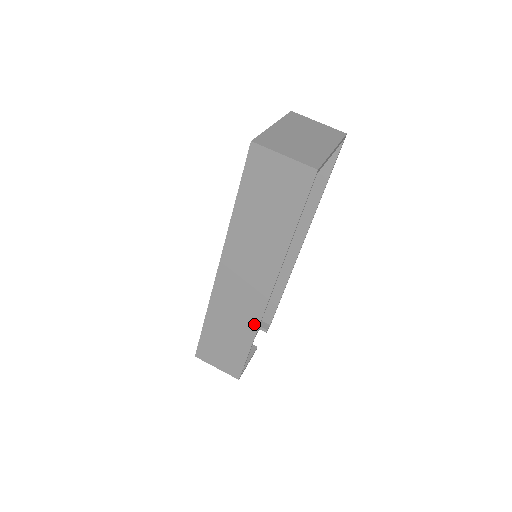
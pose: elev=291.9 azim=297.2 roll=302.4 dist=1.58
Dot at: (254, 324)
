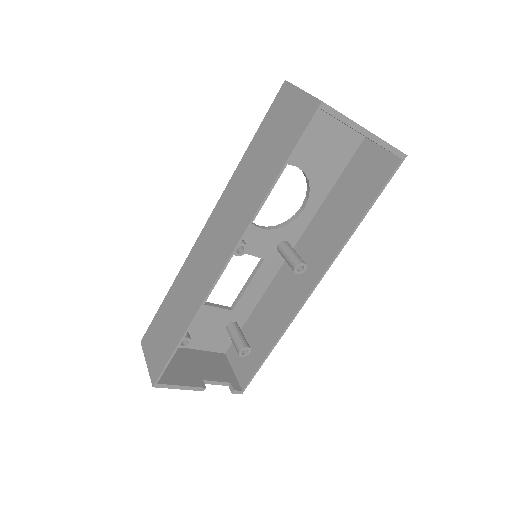
Dot at: (198, 303)
